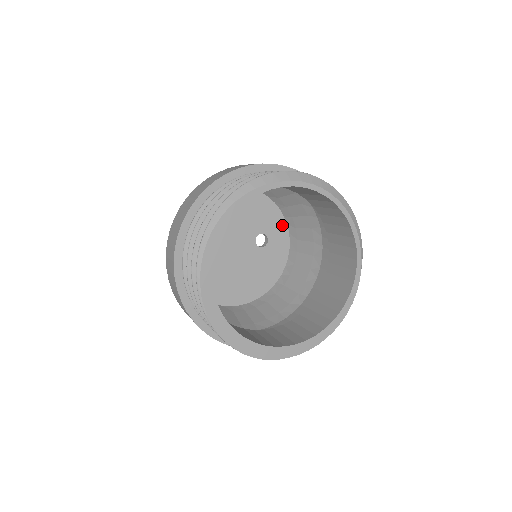
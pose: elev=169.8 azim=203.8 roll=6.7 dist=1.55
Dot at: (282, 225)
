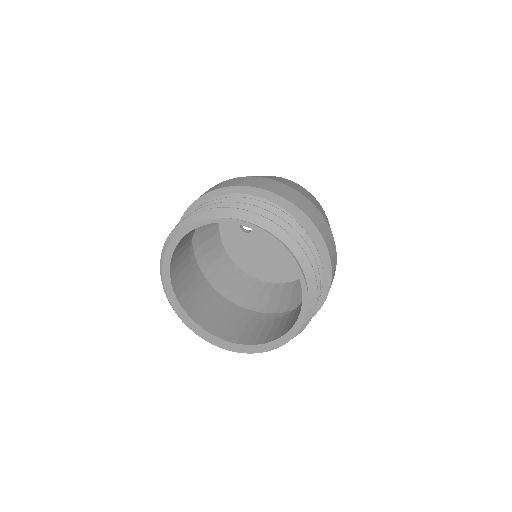
Dot at: occluded
